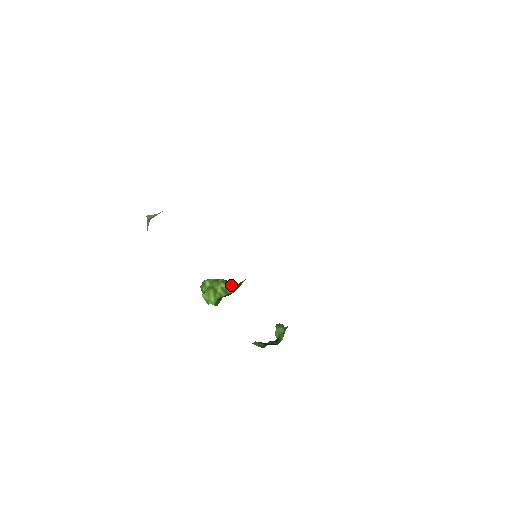
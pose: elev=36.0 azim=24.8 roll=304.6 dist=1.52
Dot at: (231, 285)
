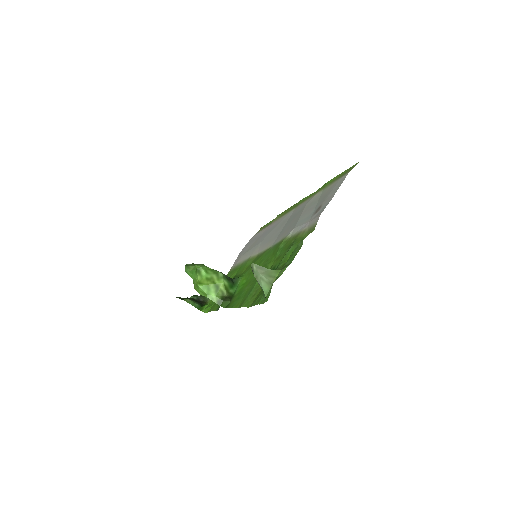
Dot at: (230, 282)
